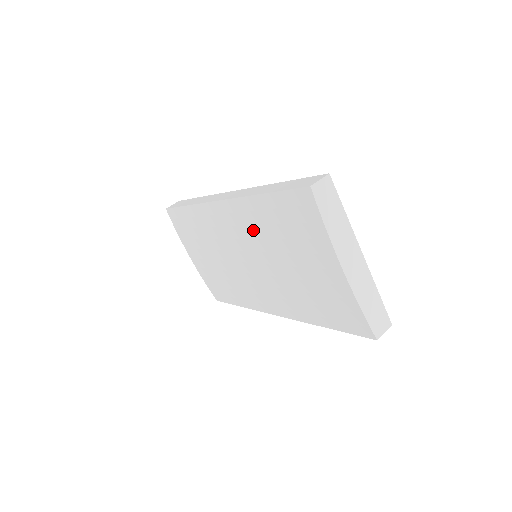
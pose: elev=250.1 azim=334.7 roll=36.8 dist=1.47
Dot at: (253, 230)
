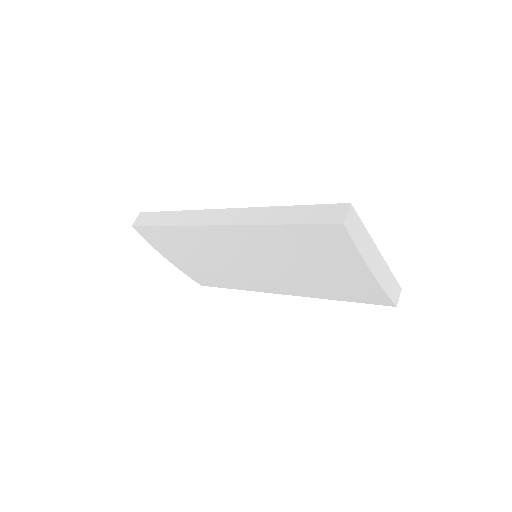
Dot at: (264, 247)
